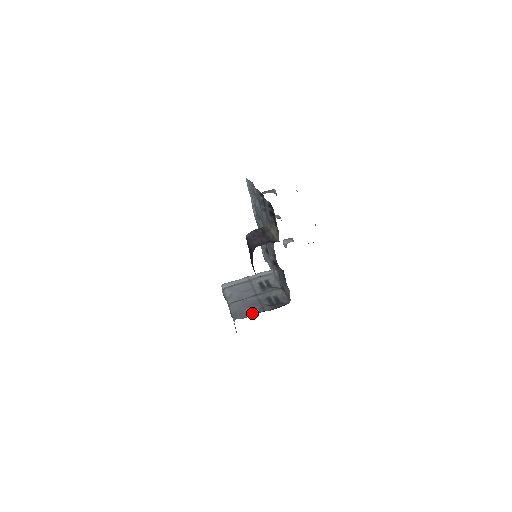
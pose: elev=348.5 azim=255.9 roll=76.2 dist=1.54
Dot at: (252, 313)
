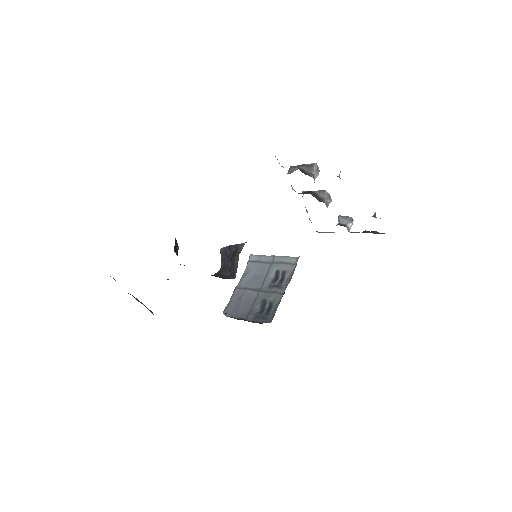
Dot at: (238, 314)
